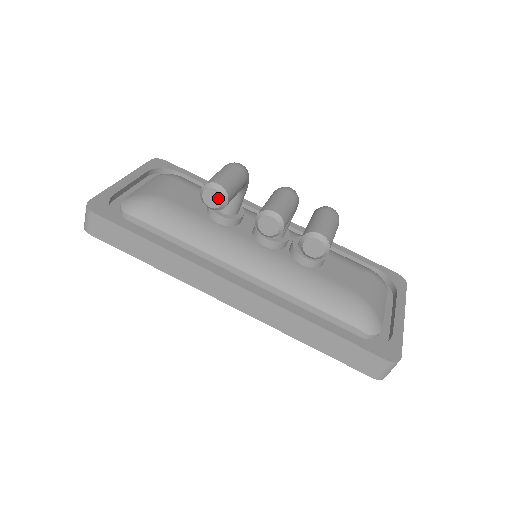
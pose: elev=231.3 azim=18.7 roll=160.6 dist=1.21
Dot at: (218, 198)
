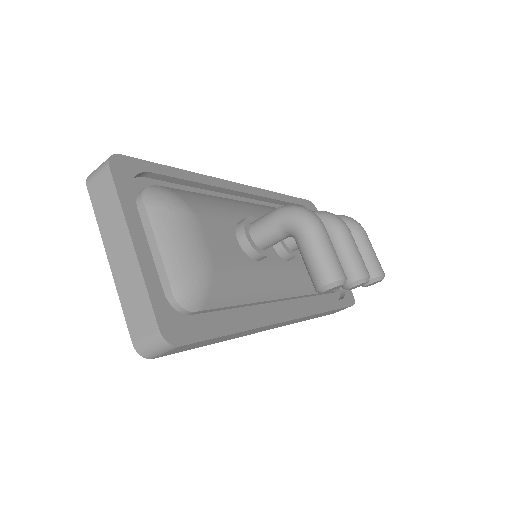
Dot at: occluded
